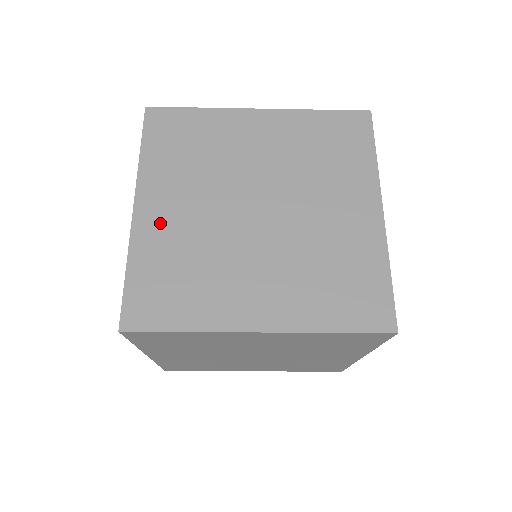
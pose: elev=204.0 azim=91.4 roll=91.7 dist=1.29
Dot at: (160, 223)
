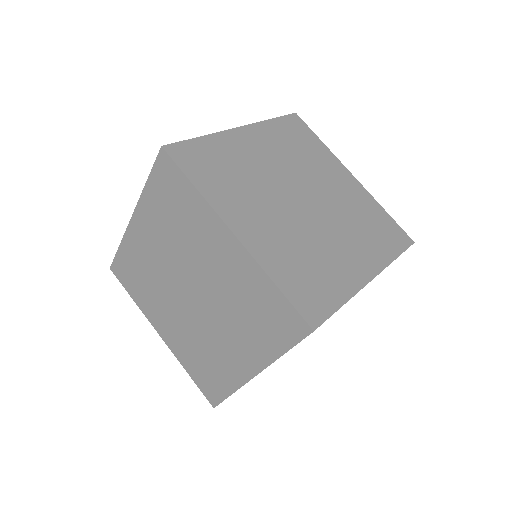
Dot at: (262, 238)
